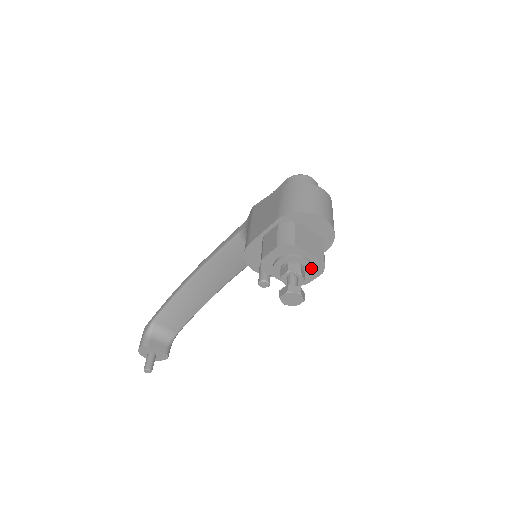
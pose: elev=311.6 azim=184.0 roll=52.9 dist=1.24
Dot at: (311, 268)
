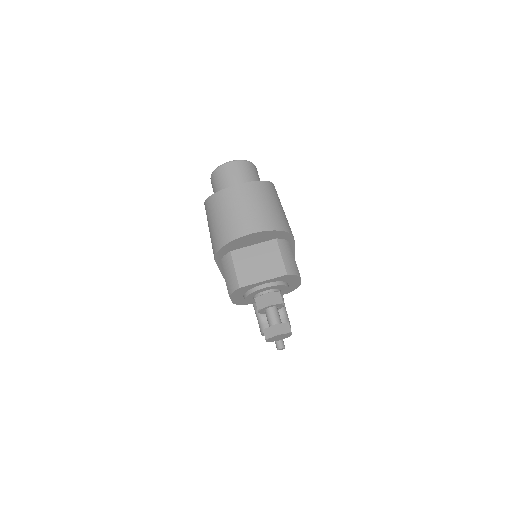
Dot at: (281, 285)
